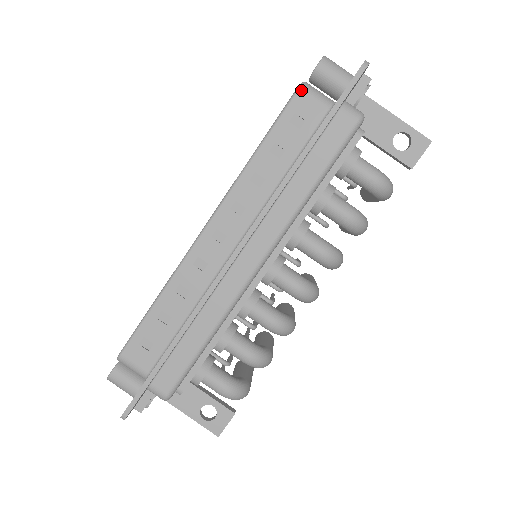
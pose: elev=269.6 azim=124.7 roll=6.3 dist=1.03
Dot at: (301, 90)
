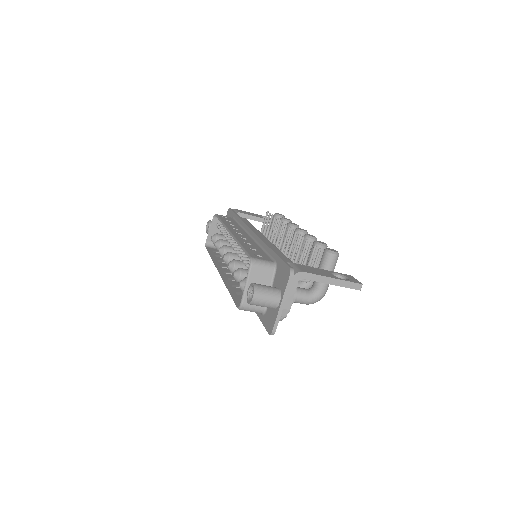
Dot at: (240, 309)
